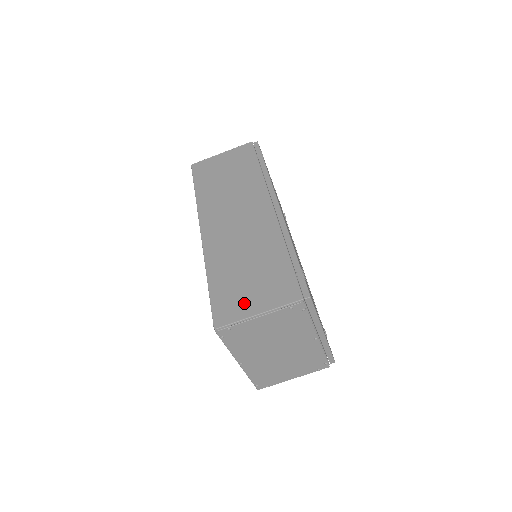
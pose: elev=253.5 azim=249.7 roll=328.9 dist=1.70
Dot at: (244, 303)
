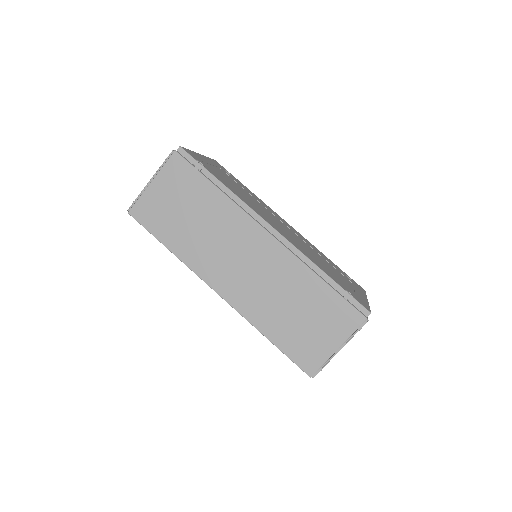
Dot at: (319, 345)
